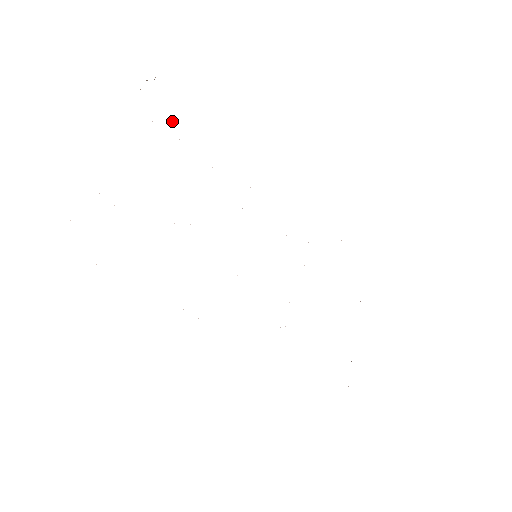
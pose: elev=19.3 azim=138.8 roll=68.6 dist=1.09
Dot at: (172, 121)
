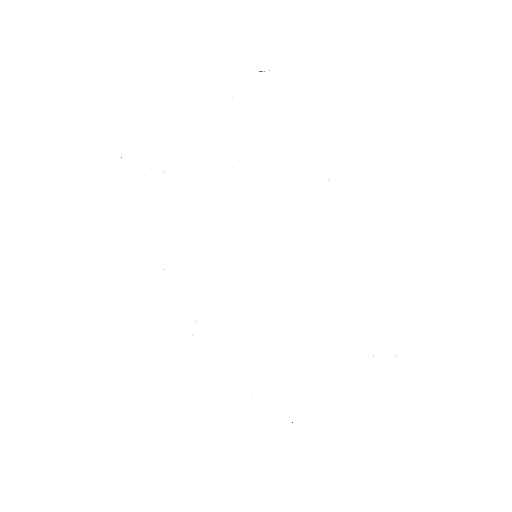
Dot at: occluded
